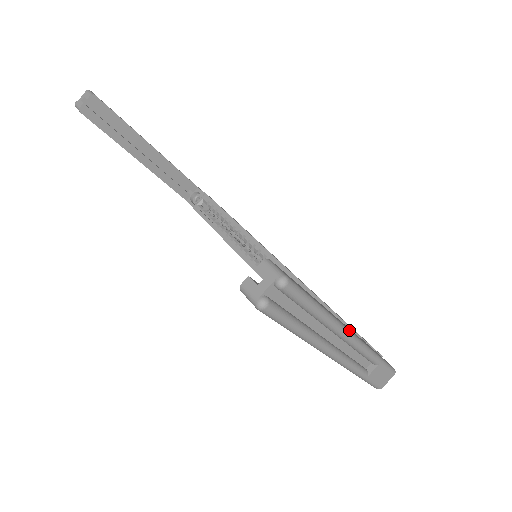
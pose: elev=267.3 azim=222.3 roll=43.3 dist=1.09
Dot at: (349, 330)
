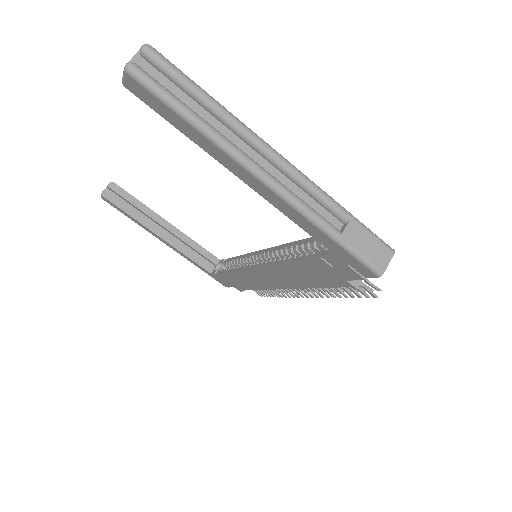
Dot at: (270, 146)
